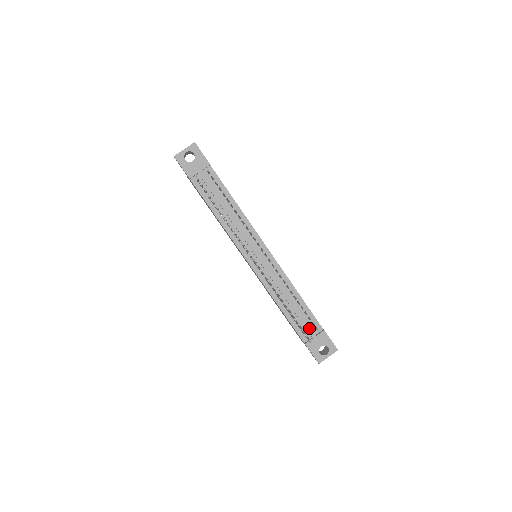
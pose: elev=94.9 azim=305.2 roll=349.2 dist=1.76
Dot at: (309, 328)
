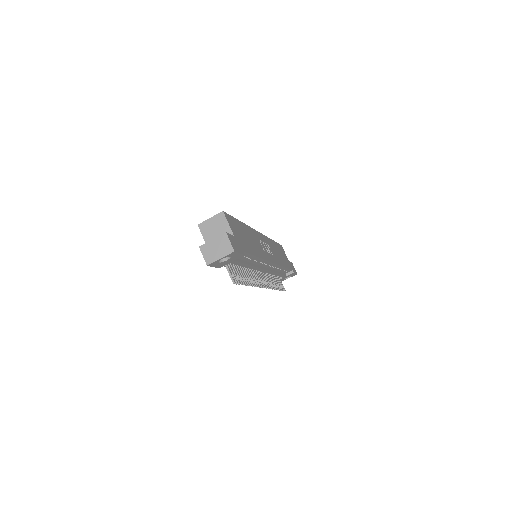
Dot at: (283, 276)
